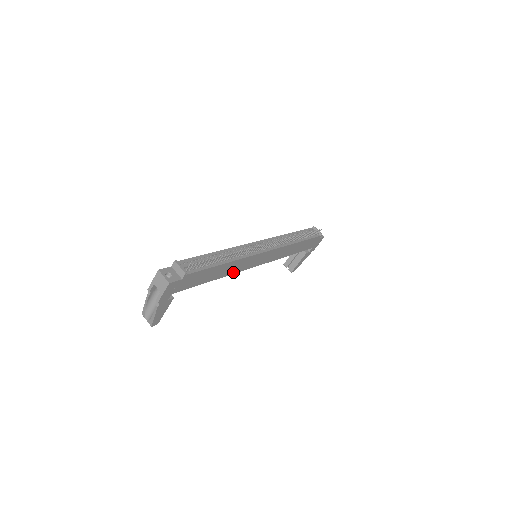
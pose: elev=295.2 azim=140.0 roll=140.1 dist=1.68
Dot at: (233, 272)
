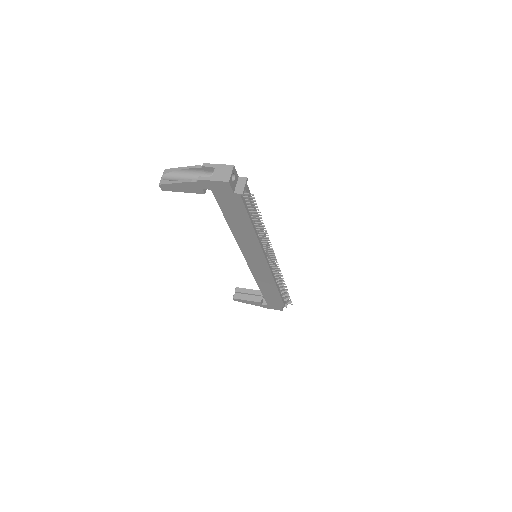
Dot at: (239, 241)
